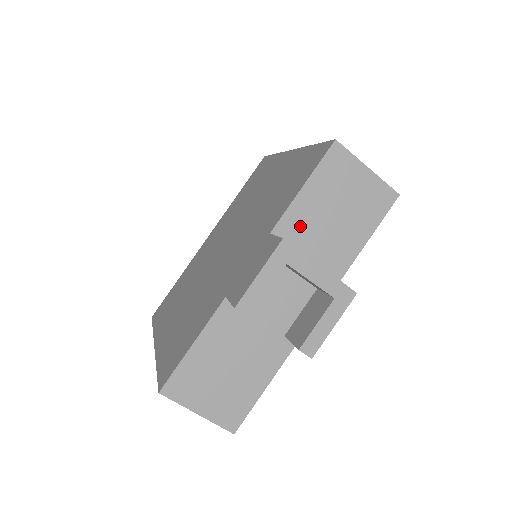
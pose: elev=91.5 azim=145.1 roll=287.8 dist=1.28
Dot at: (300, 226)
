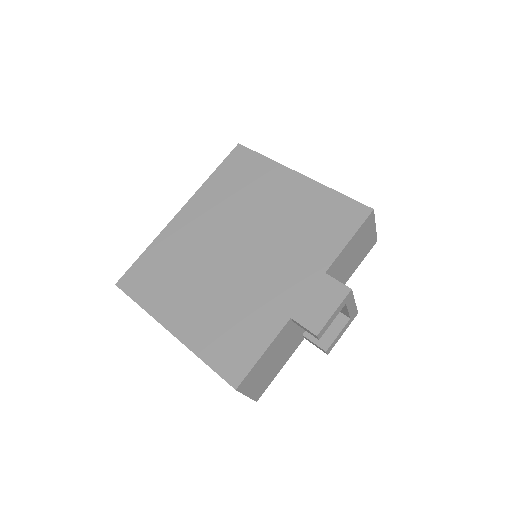
Dot at: (338, 266)
